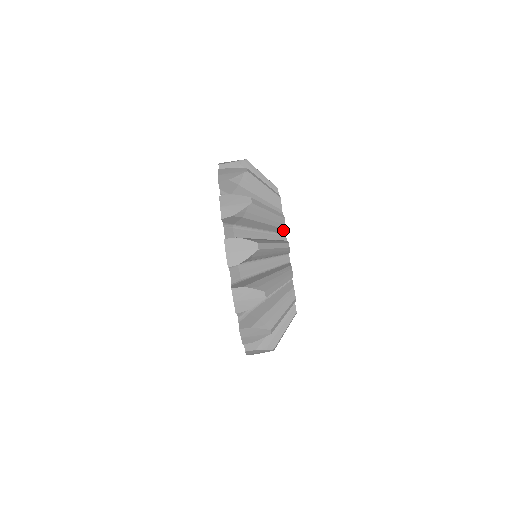
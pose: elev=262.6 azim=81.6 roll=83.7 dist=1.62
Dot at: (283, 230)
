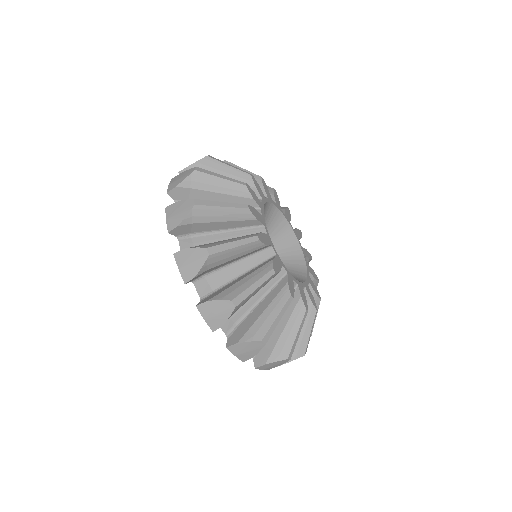
Dot at: (252, 201)
